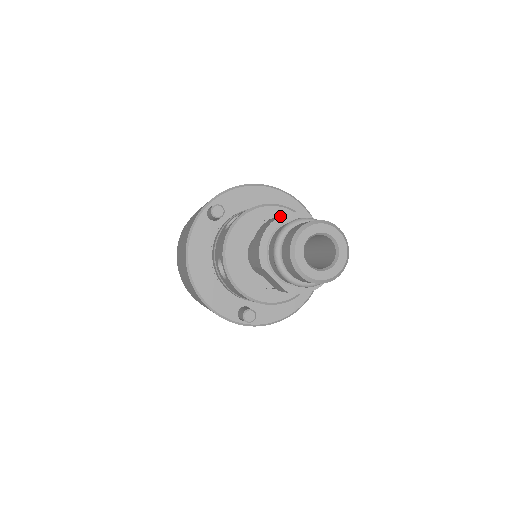
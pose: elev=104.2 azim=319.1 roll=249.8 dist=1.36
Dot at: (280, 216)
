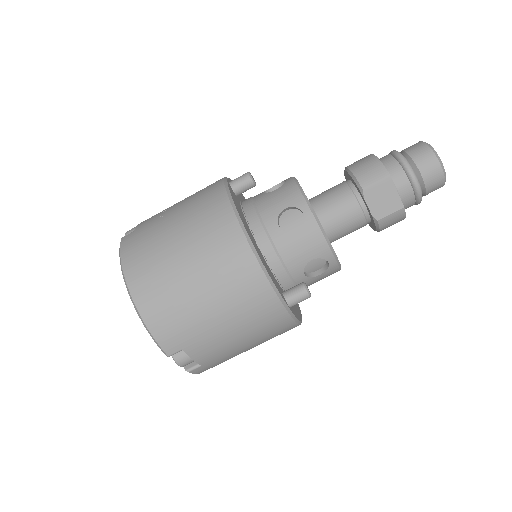
Dot at: occluded
